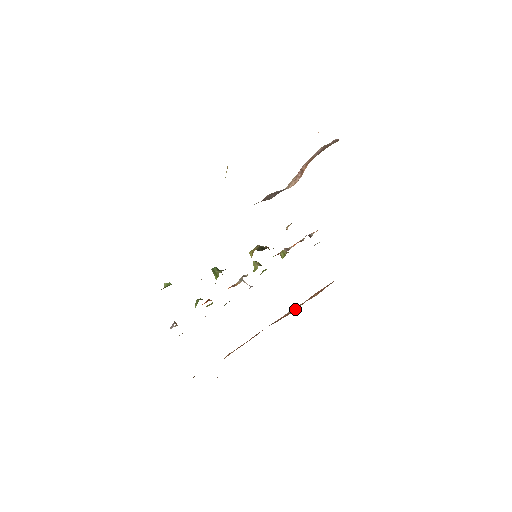
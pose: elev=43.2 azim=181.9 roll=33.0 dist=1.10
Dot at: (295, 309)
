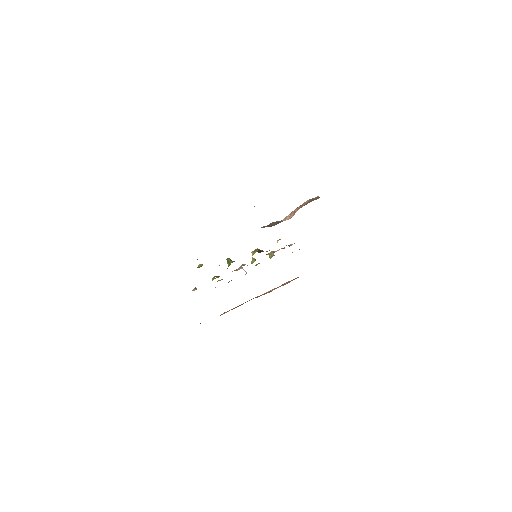
Dot at: (271, 291)
